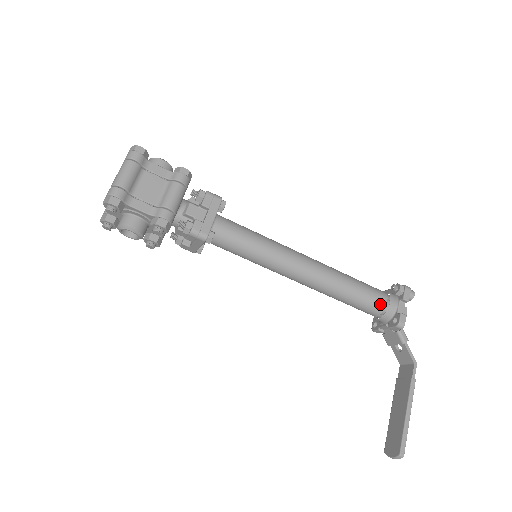
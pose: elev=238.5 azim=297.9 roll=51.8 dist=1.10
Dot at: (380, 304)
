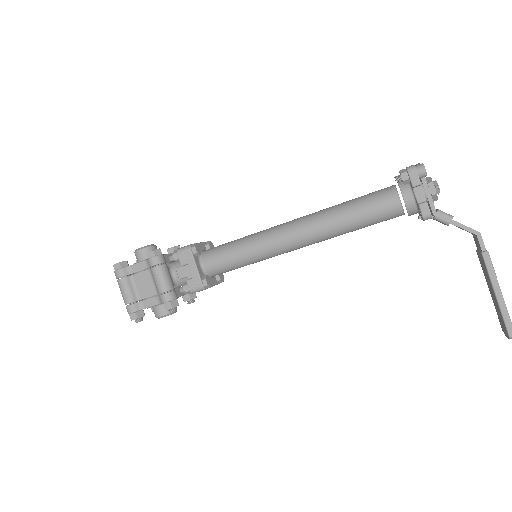
Dot at: (394, 208)
